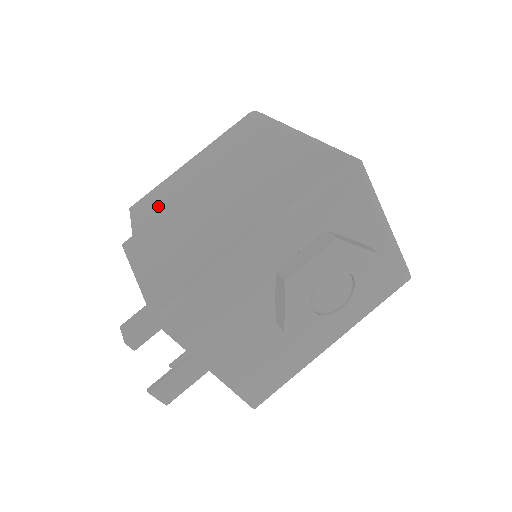
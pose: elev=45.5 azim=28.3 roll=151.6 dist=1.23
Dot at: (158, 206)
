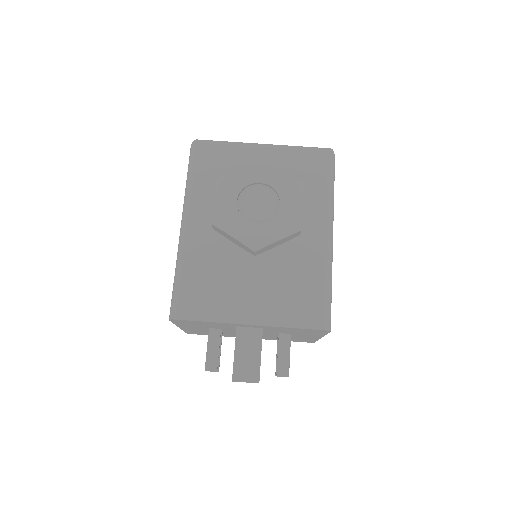
Dot at: occluded
